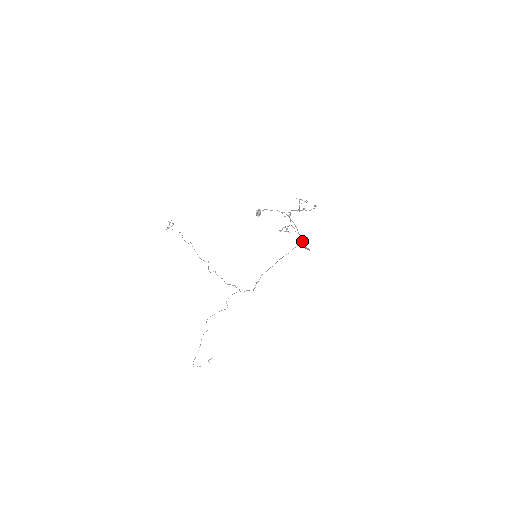
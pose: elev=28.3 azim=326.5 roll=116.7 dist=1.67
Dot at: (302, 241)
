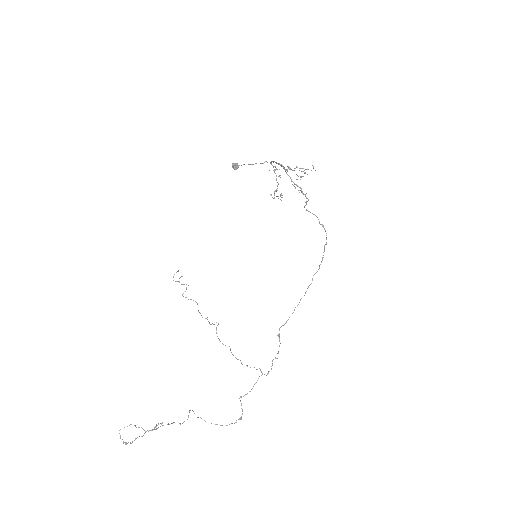
Dot at: (307, 210)
